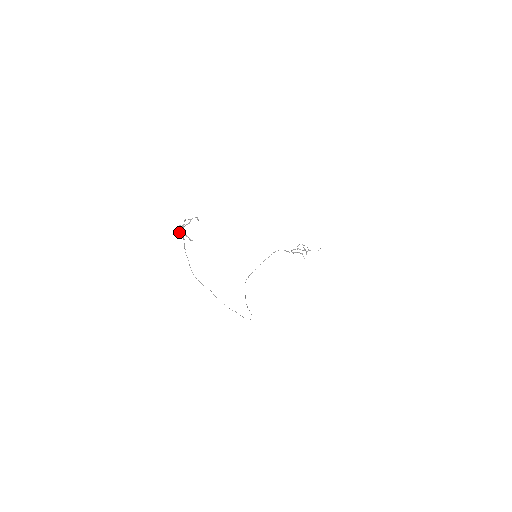
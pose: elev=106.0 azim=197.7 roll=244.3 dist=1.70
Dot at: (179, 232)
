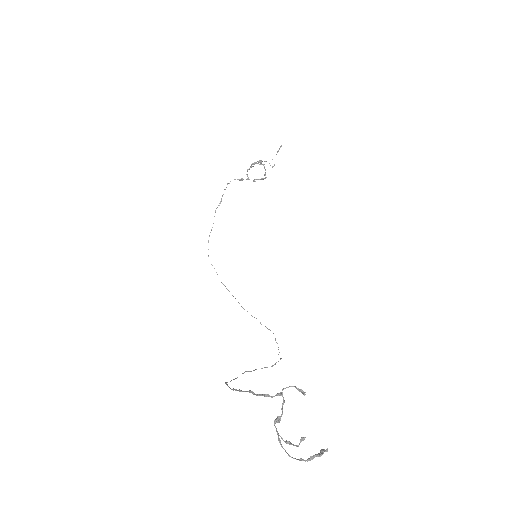
Dot at: (289, 444)
